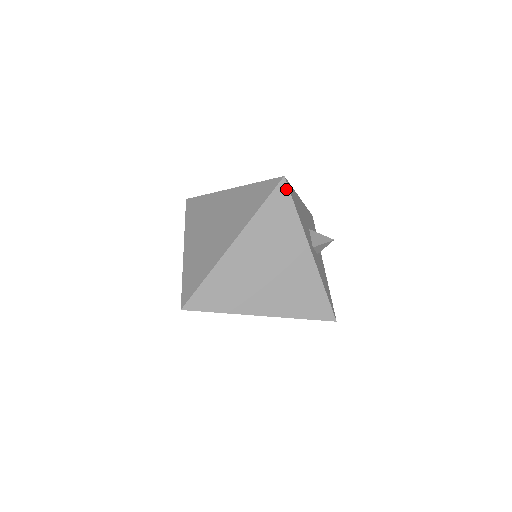
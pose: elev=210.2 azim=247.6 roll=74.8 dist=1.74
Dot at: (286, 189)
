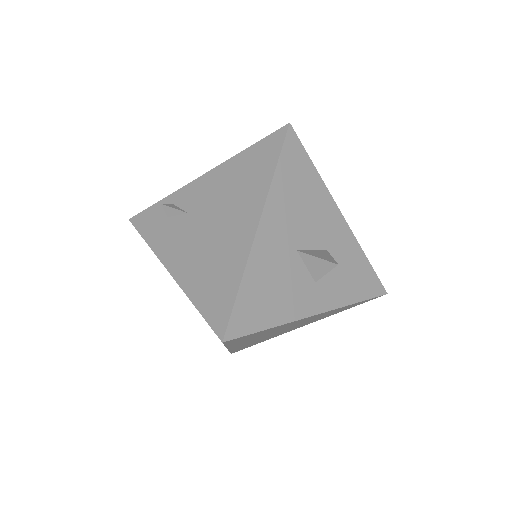
Dot at: (236, 339)
